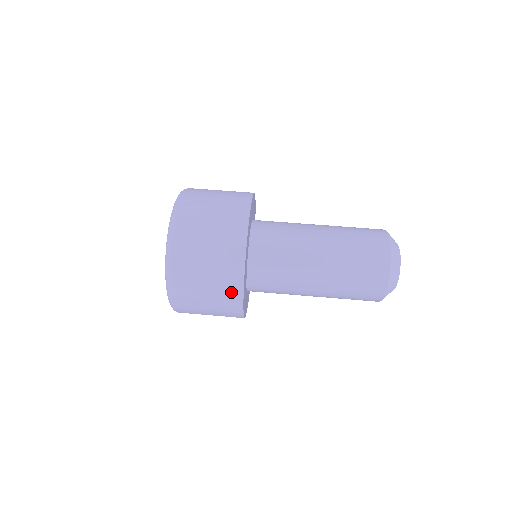
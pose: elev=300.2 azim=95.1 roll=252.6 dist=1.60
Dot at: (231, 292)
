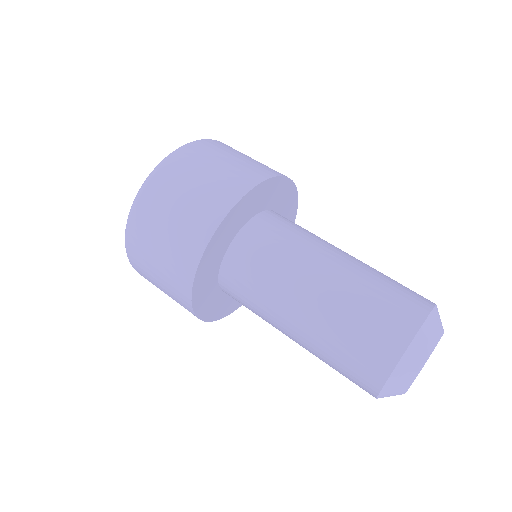
Dot at: (180, 294)
